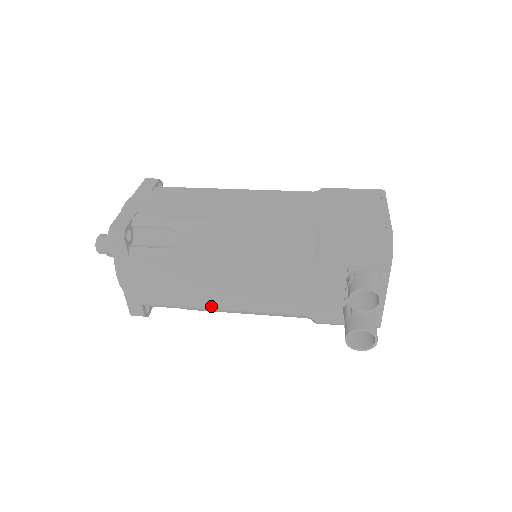
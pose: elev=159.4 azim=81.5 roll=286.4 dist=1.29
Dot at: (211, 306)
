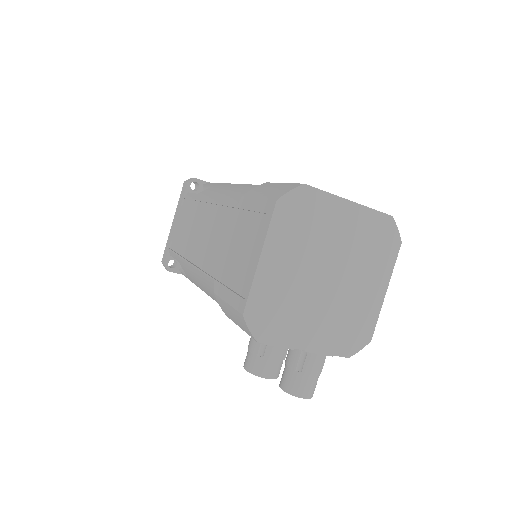
Dot at: occluded
